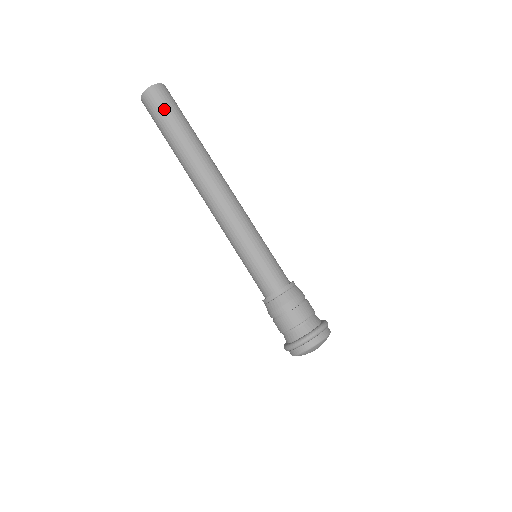
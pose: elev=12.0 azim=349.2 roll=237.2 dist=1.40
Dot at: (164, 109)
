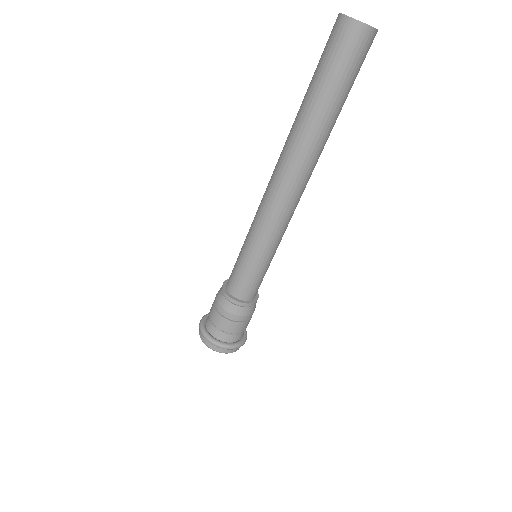
Dot at: (342, 64)
